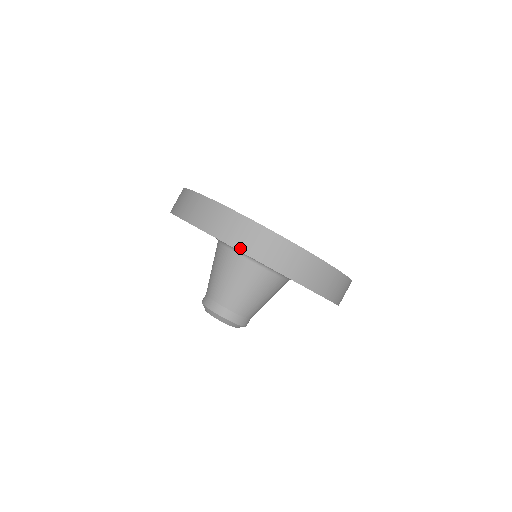
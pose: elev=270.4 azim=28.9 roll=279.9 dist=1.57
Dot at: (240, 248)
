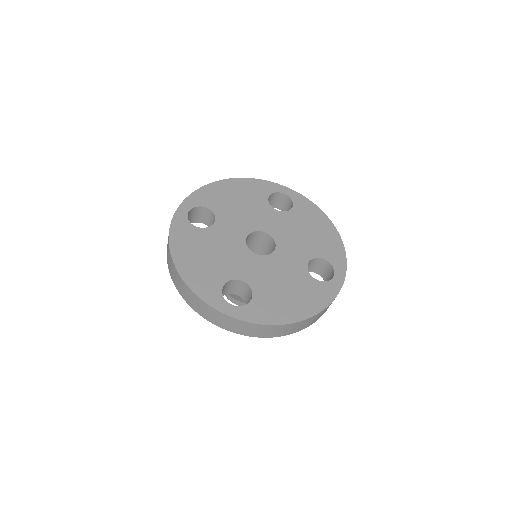
Dot at: occluded
